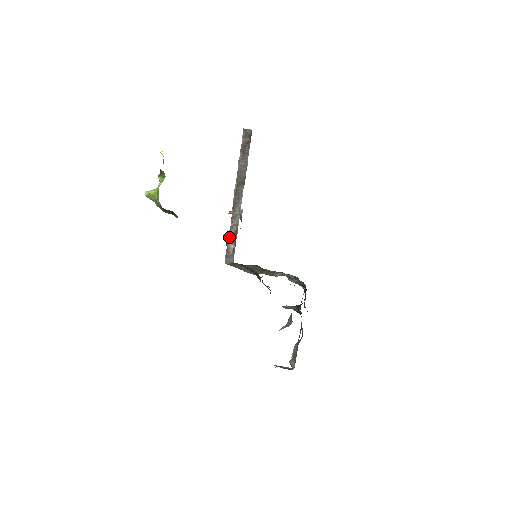
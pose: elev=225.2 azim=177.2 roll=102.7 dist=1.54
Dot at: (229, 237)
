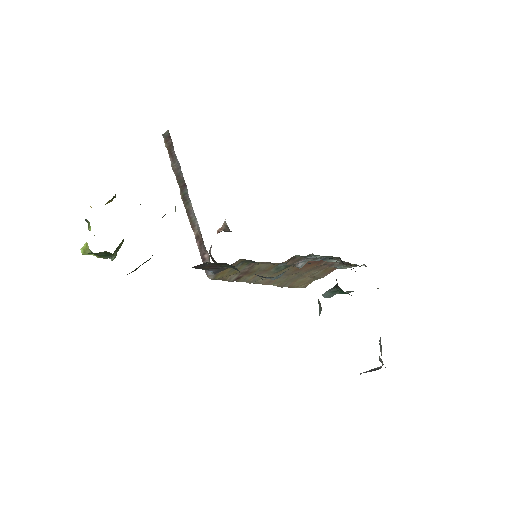
Dot at: (198, 248)
